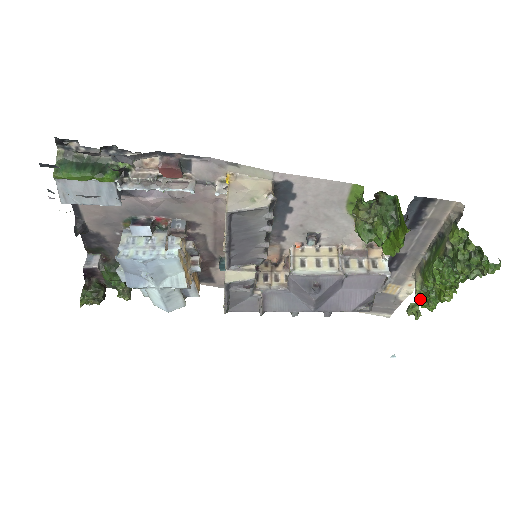
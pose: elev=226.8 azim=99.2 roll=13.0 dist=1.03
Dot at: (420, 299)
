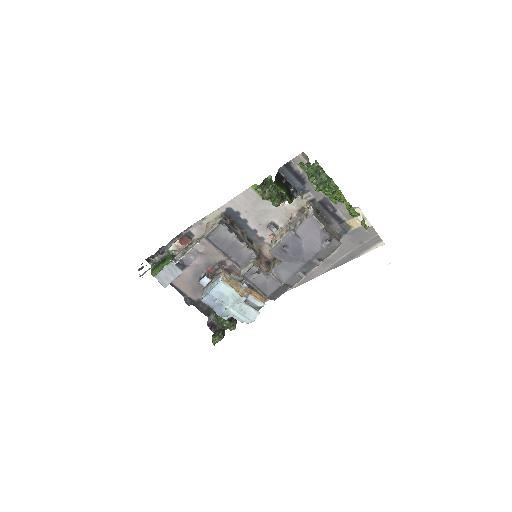
Dot at: occluded
